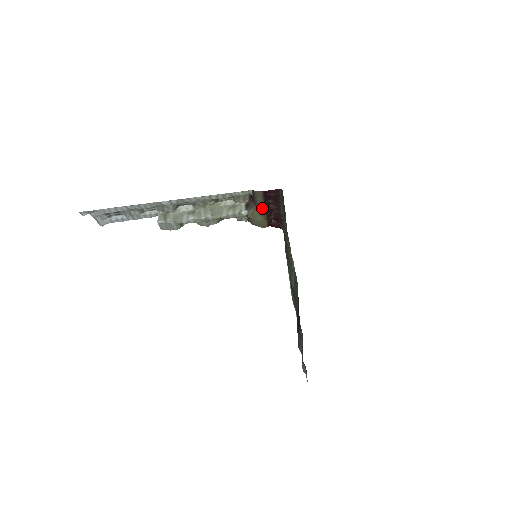
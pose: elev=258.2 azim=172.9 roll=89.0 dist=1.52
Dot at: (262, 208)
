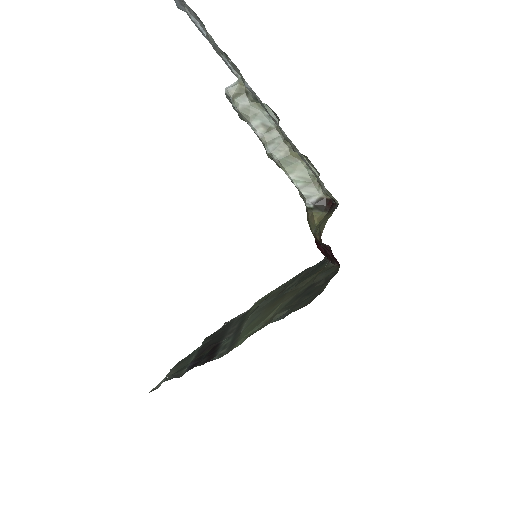
Dot at: occluded
